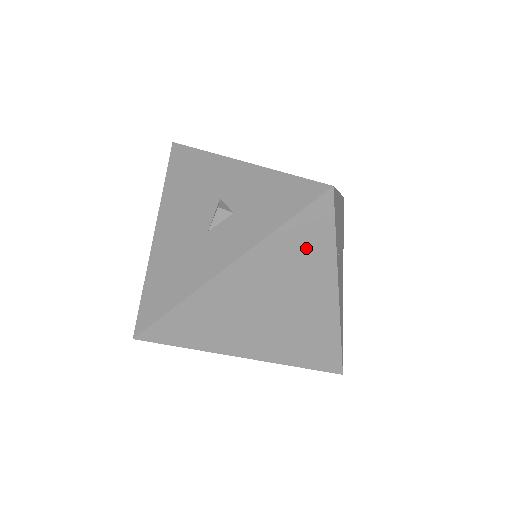
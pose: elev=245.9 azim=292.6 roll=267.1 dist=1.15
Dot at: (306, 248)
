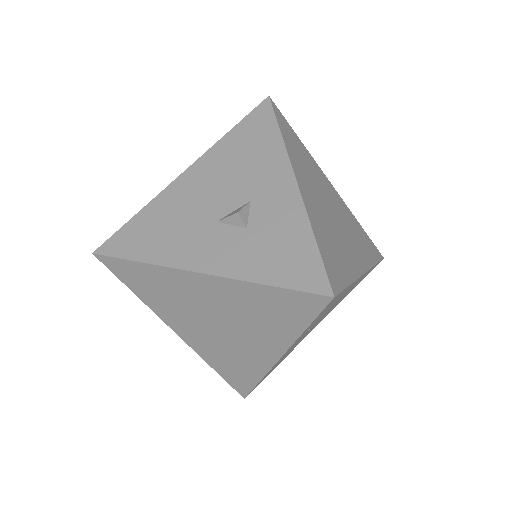
Dot at: (276, 314)
